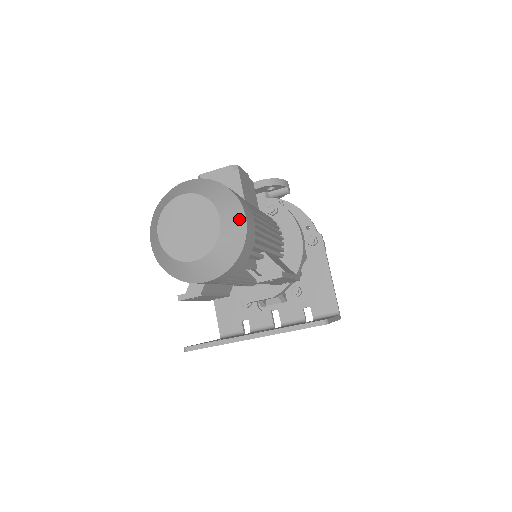
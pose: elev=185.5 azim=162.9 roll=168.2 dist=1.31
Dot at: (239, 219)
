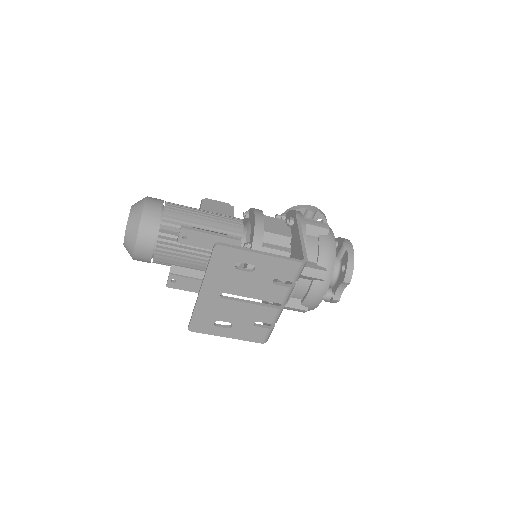
Dot at: (141, 204)
